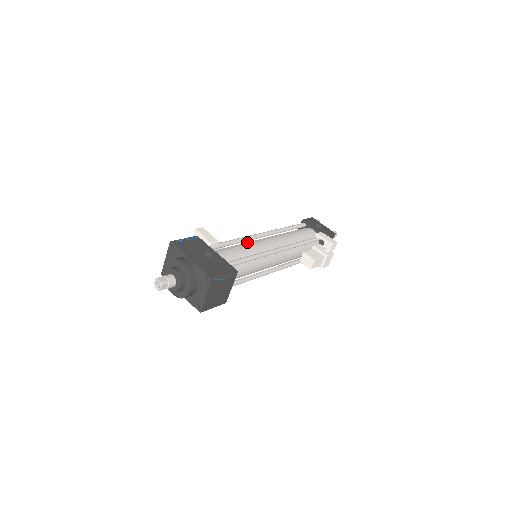
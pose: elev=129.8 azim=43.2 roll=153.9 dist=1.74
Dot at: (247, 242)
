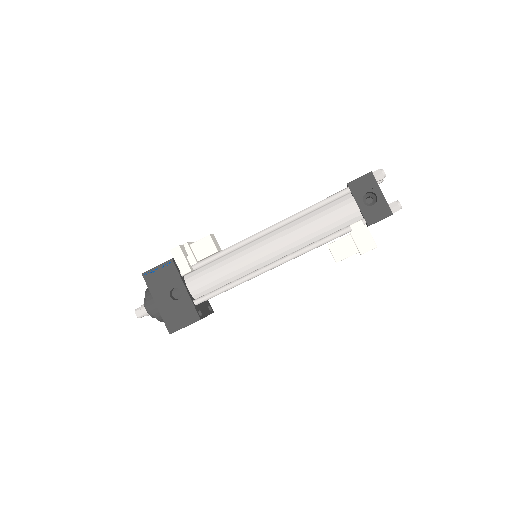
Dot at: (239, 249)
